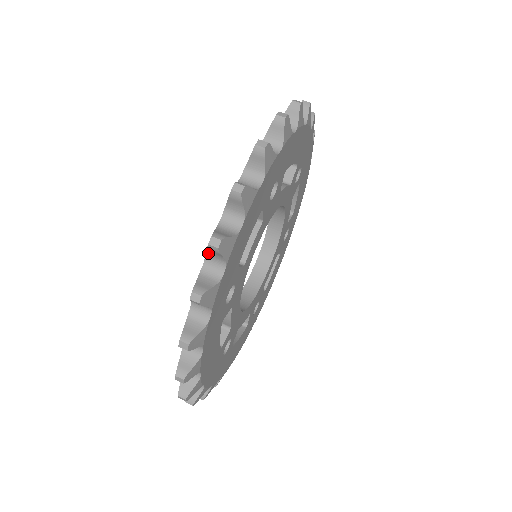
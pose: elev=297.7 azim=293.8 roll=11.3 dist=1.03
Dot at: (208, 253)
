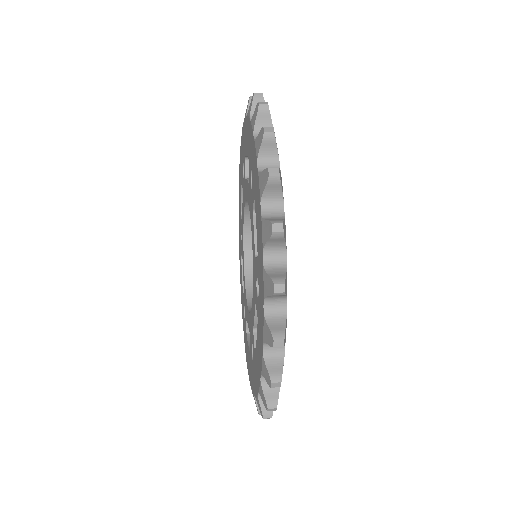
Dot at: (267, 245)
